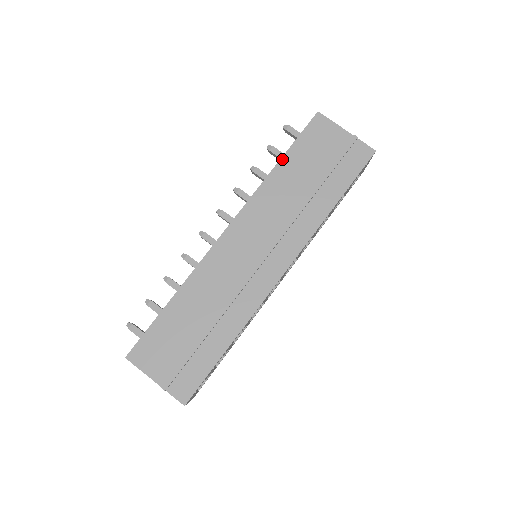
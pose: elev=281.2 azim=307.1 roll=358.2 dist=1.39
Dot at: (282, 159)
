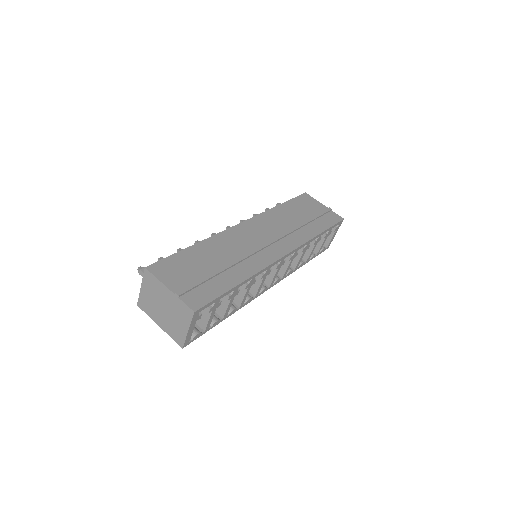
Dot at: (283, 204)
